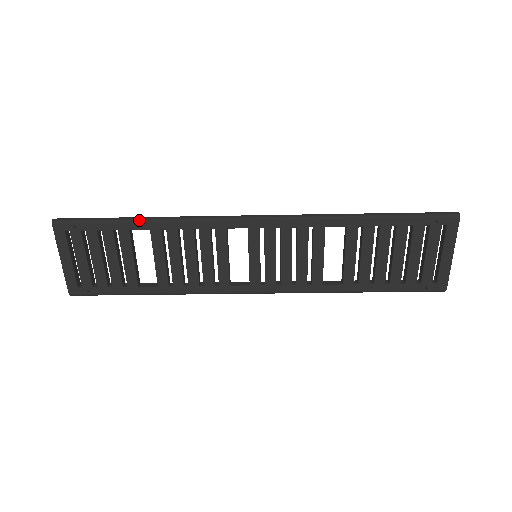
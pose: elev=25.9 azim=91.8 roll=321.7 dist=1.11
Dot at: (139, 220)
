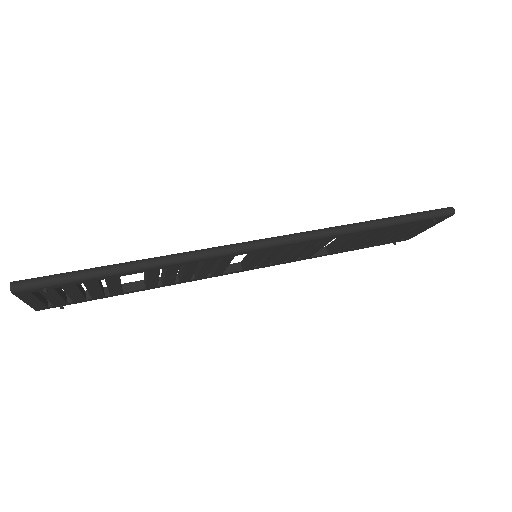
Dot at: (133, 270)
